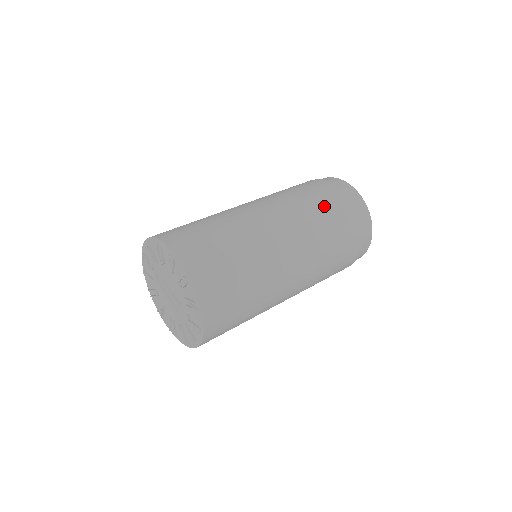
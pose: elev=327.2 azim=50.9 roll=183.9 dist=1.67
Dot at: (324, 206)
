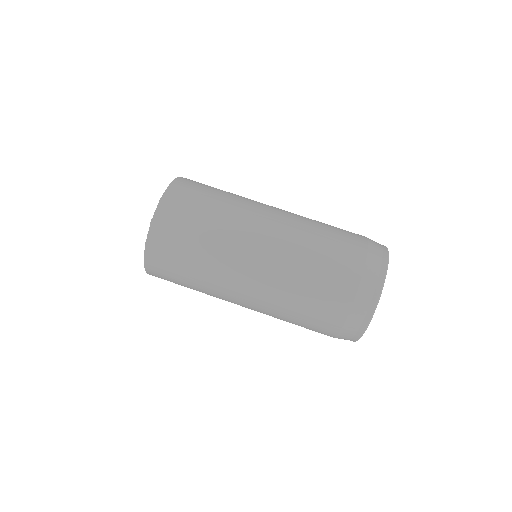
Dot at: (302, 325)
